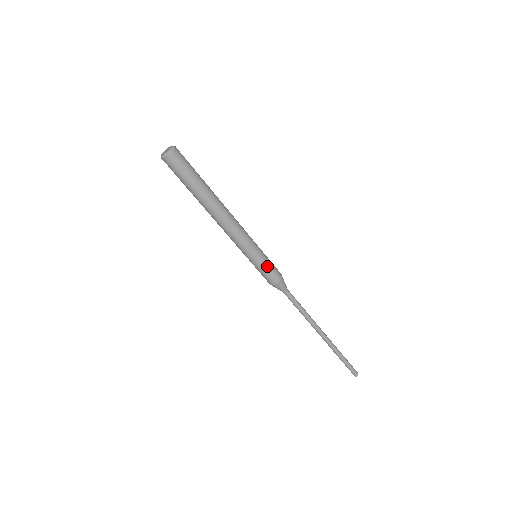
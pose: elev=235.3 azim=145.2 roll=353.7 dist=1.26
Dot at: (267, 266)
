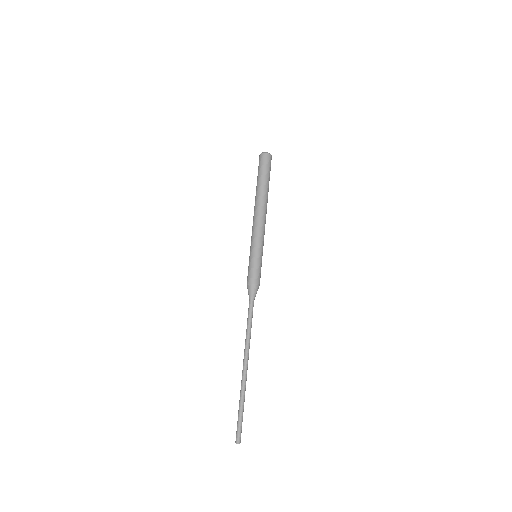
Dot at: (253, 265)
